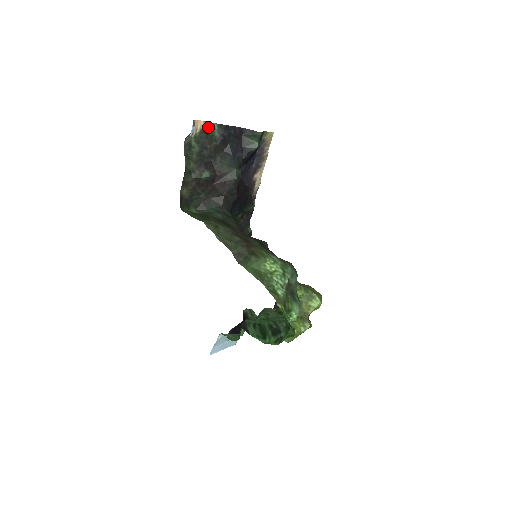
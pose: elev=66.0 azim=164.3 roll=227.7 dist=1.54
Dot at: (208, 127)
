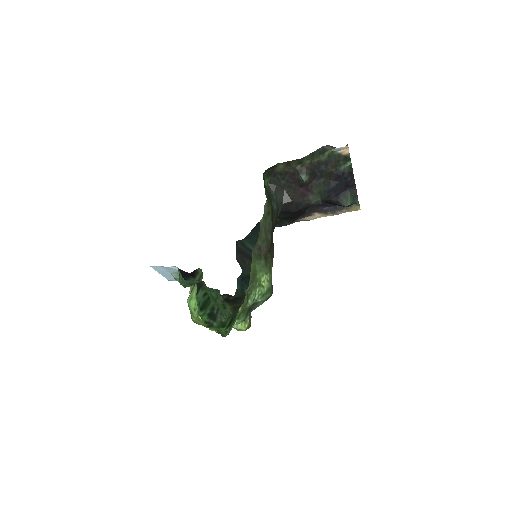
Dot at: (346, 158)
